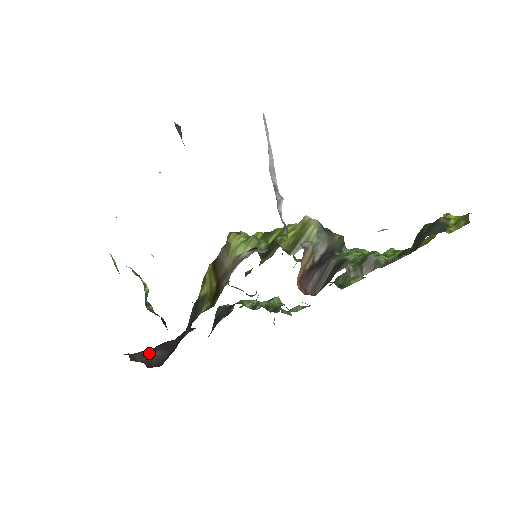
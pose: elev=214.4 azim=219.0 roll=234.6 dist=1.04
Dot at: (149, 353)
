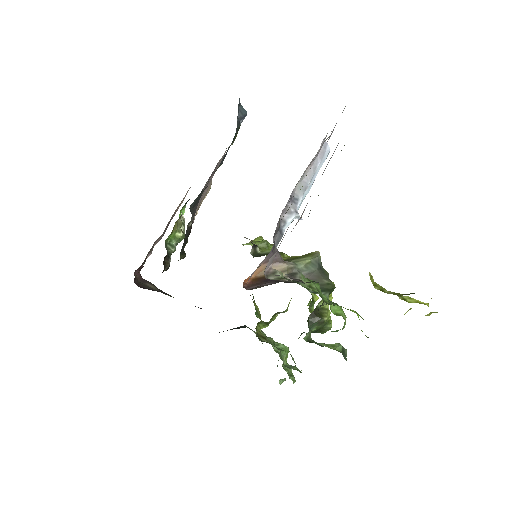
Dot at: (151, 285)
